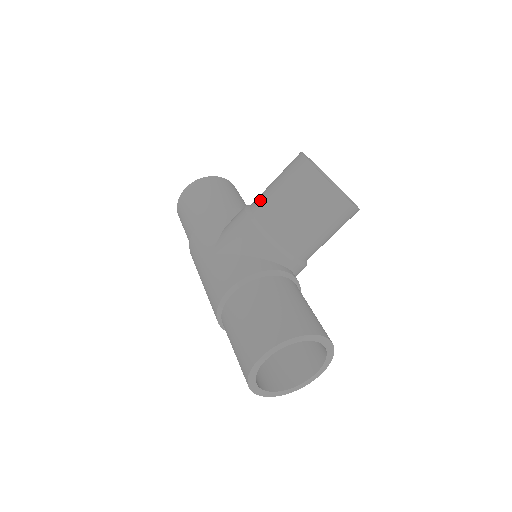
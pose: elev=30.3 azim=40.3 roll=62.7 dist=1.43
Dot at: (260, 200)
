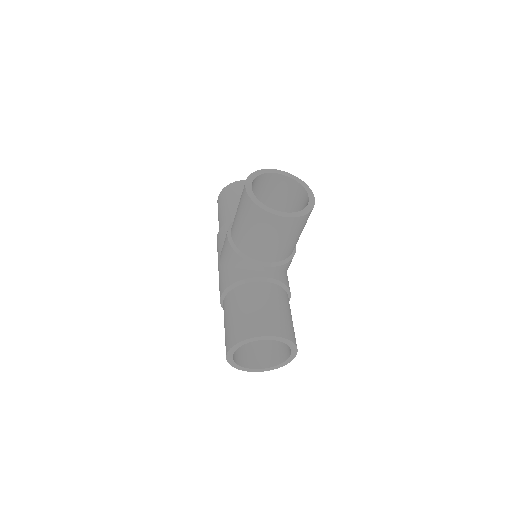
Dot at: occluded
